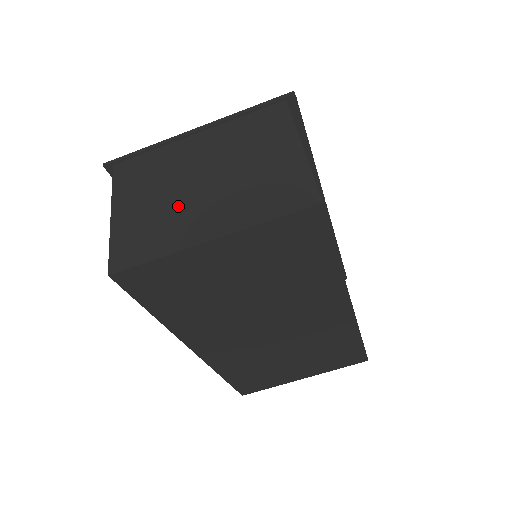
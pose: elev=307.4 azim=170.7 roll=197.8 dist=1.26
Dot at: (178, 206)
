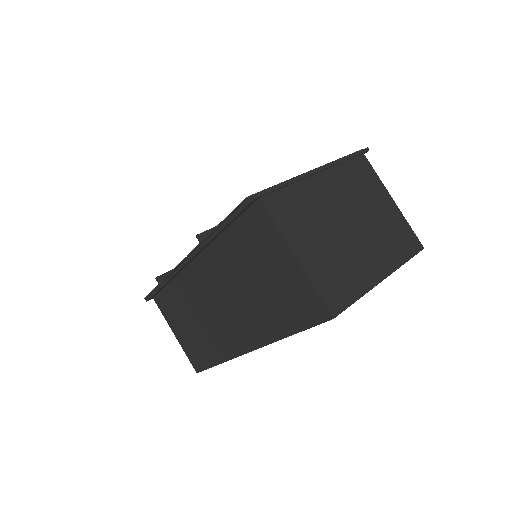
Dot at: (347, 249)
